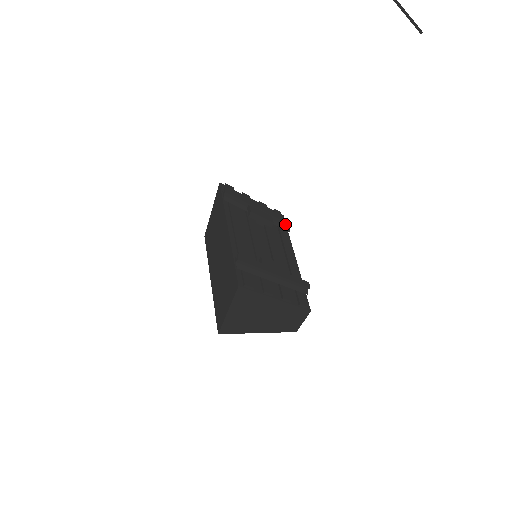
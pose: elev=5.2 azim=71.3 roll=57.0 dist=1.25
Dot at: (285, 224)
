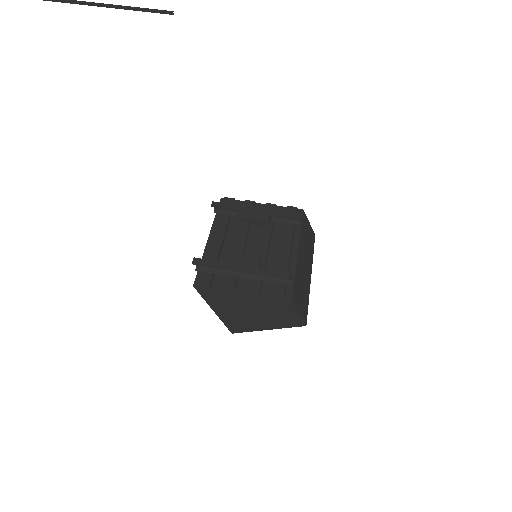
Dot at: (292, 218)
